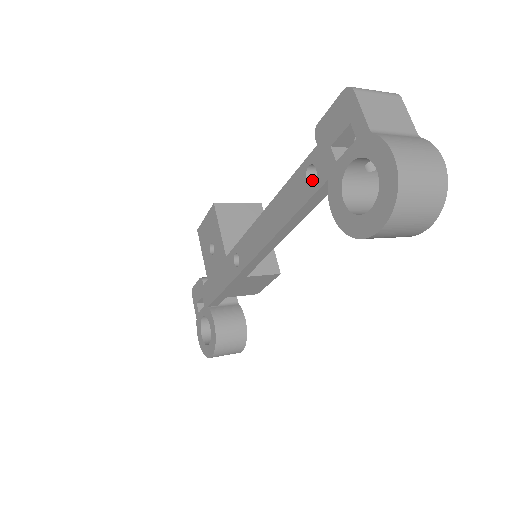
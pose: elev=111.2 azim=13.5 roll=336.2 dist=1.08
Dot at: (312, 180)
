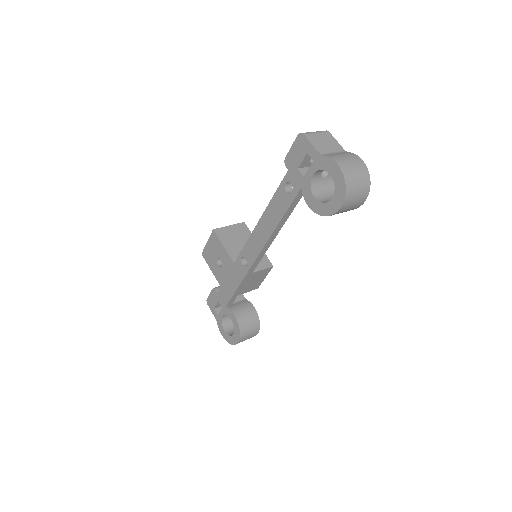
Dot at: (289, 192)
